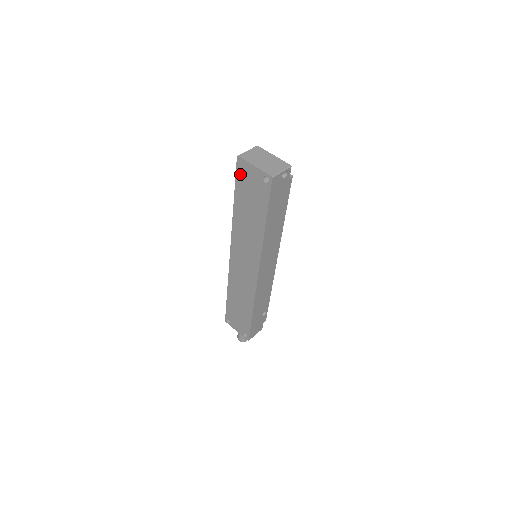
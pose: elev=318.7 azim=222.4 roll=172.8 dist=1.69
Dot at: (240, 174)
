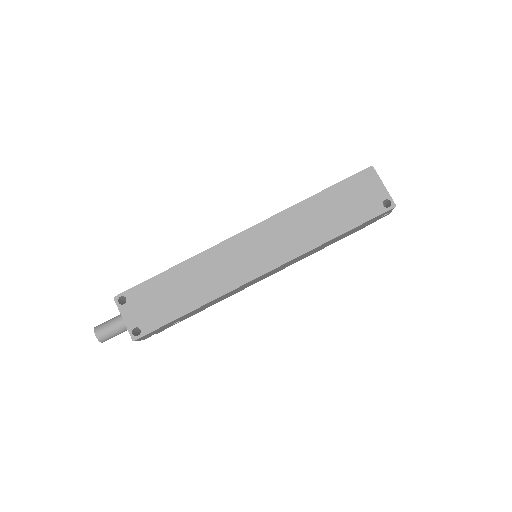
Dot at: (358, 179)
